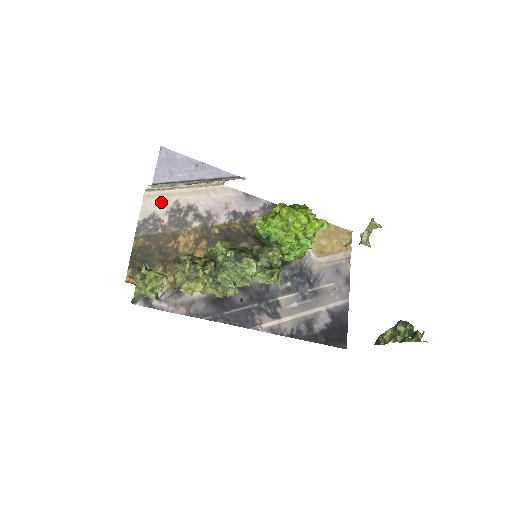
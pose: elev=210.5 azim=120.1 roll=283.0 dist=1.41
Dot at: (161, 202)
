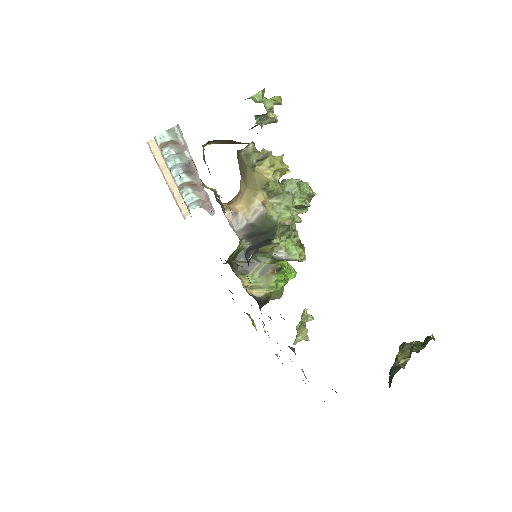
Dot at: occluded
